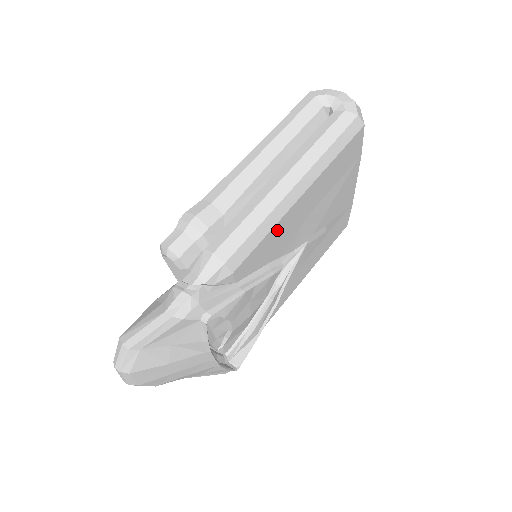
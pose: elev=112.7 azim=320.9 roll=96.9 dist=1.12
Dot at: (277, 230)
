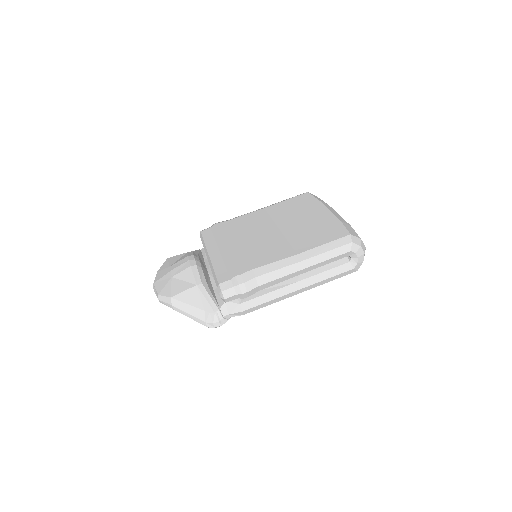
Dot at: occluded
